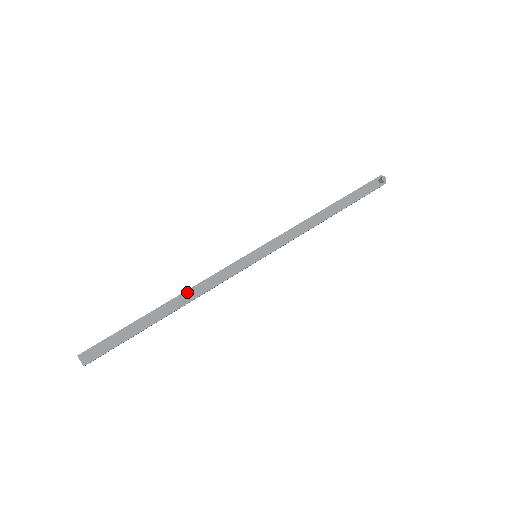
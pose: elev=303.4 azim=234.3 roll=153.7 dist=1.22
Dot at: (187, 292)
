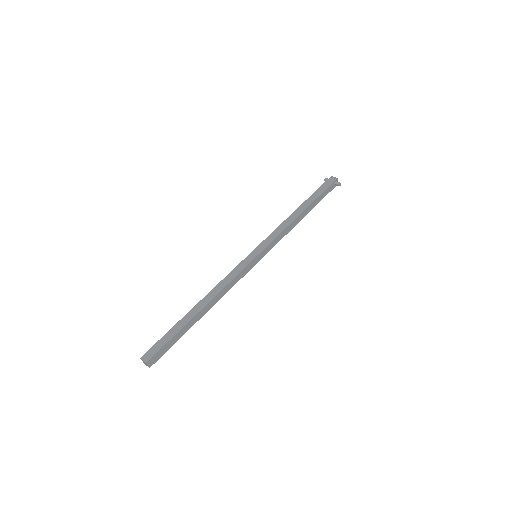
Dot at: (216, 297)
